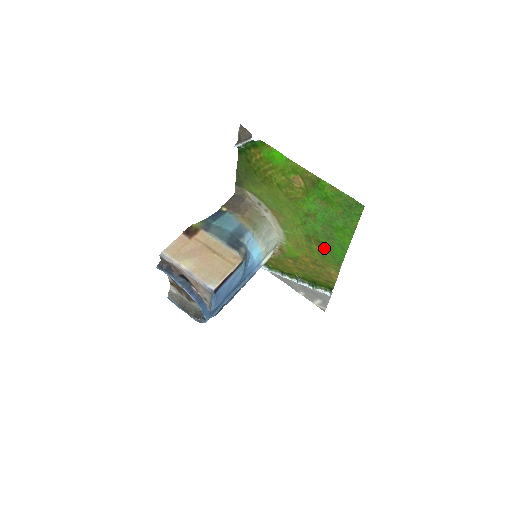
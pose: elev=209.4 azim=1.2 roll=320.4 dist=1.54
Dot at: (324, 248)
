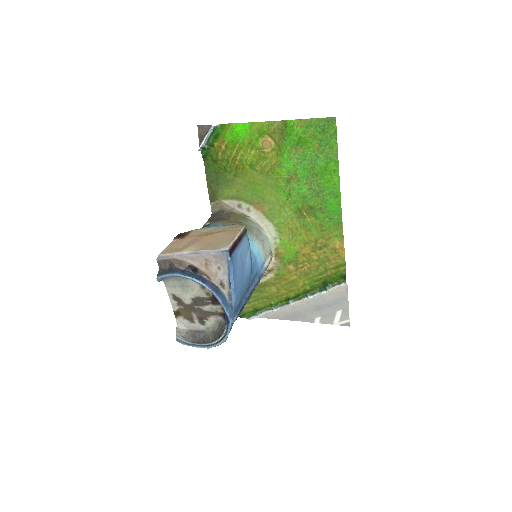
Dot at: (318, 213)
